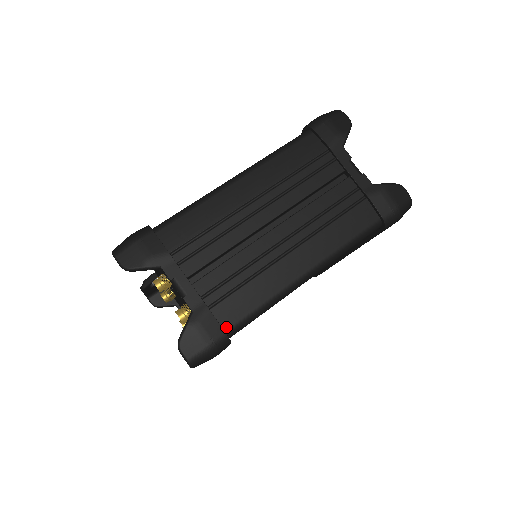
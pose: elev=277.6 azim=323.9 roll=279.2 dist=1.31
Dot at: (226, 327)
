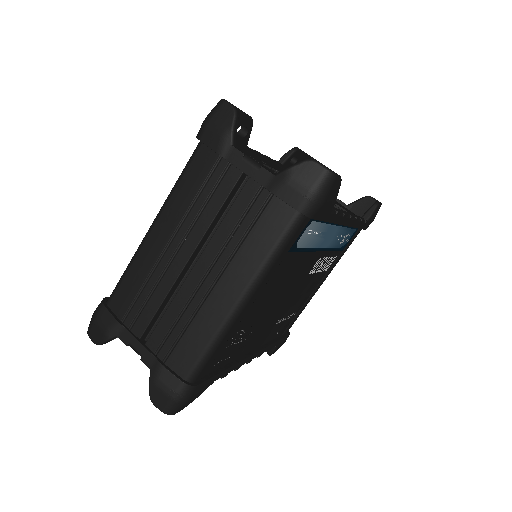
Dot at: (184, 375)
